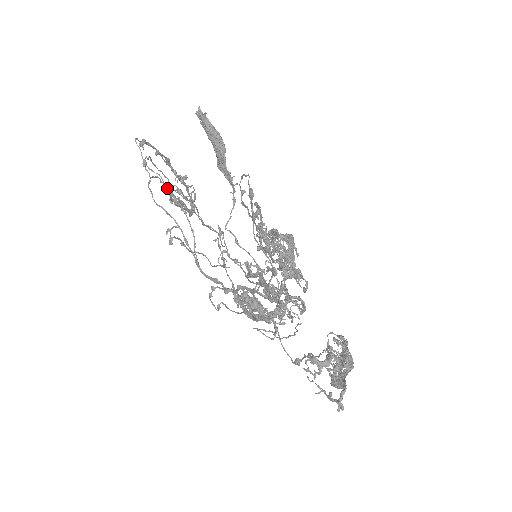
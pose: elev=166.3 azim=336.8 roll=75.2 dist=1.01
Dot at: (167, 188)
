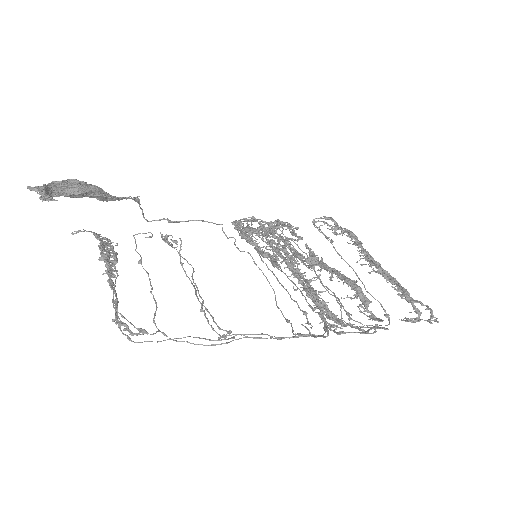
Dot at: (156, 307)
